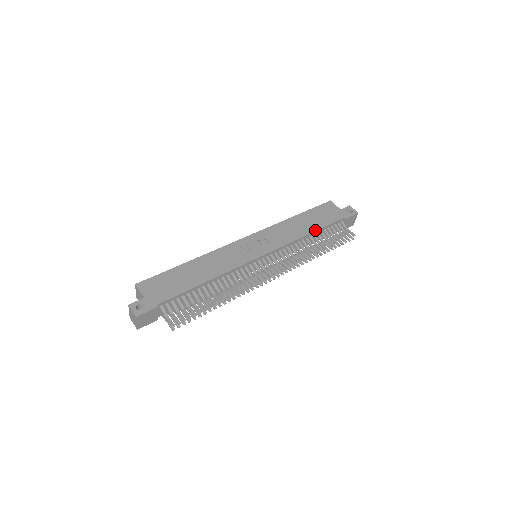
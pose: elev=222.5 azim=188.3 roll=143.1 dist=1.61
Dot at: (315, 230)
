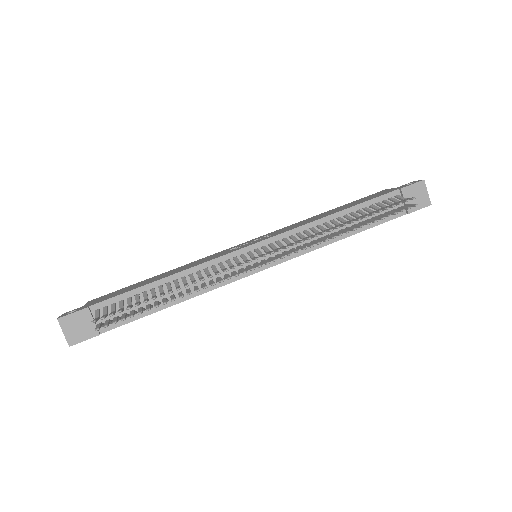
Dot at: (345, 209)
